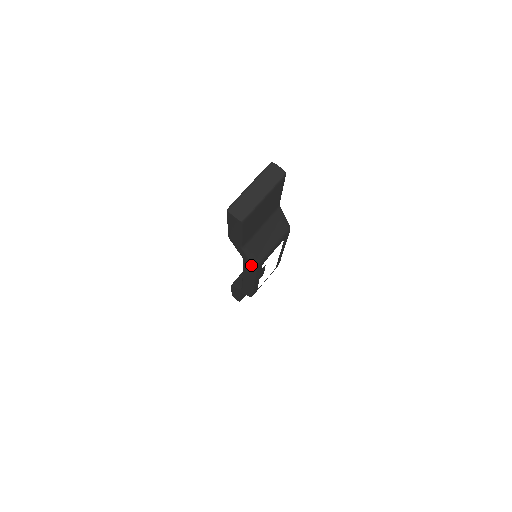
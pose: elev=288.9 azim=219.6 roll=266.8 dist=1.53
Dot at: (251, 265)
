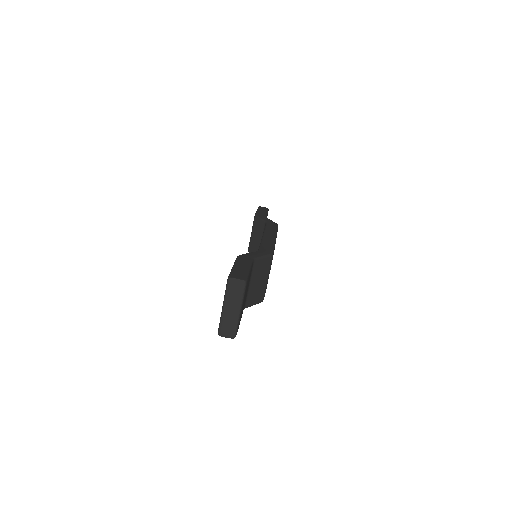
Dot at: occluded
